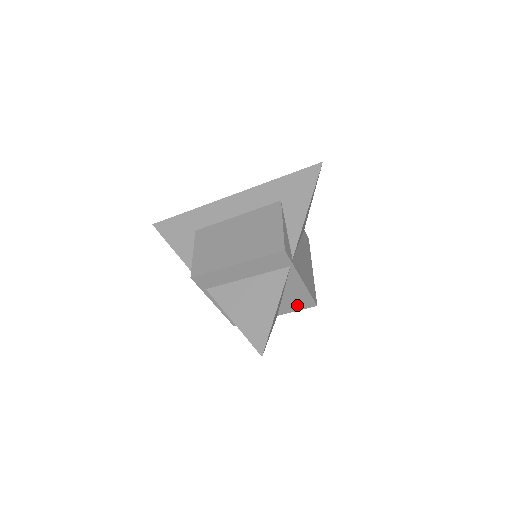
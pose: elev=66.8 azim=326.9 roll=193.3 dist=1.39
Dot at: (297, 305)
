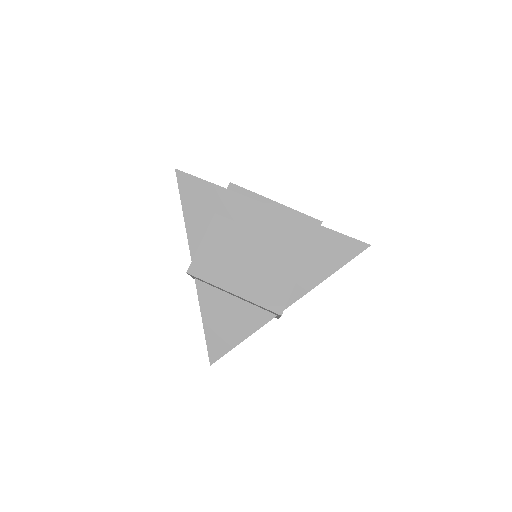
Dot at: occluded
